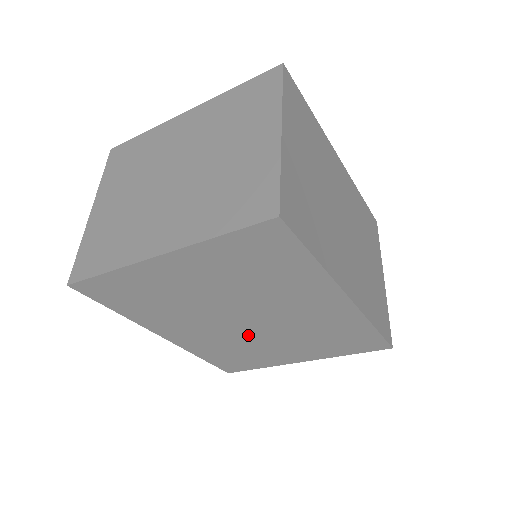
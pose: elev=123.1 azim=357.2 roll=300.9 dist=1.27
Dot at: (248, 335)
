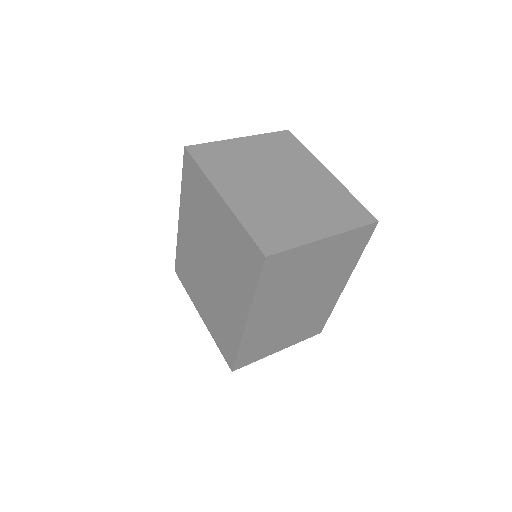
Dot at: (202, 272)
